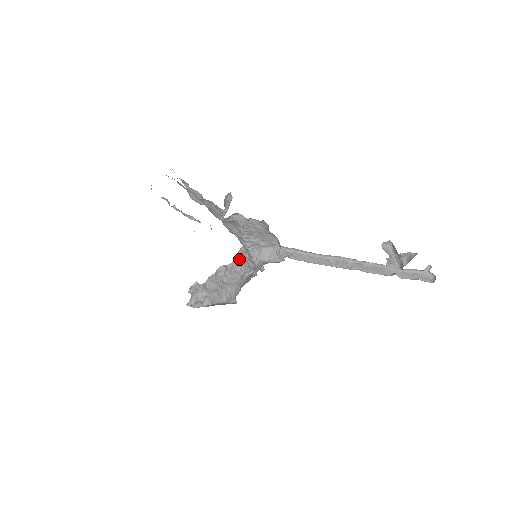
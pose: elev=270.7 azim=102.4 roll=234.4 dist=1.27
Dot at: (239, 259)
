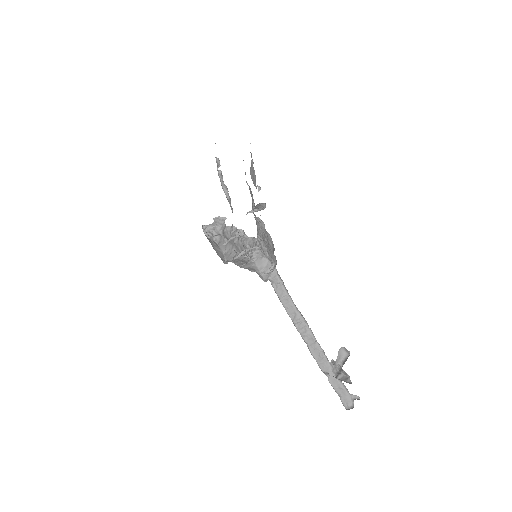
Dot at: (254, 241)
